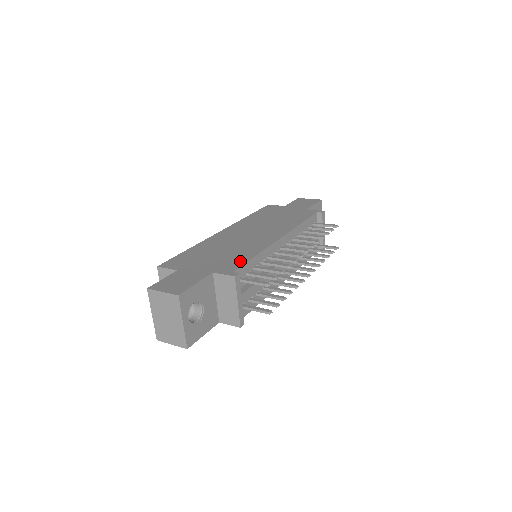
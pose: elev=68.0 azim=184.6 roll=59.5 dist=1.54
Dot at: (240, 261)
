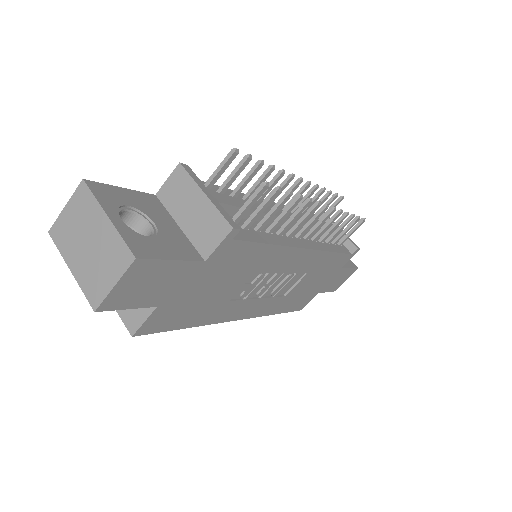
Dot at: occluded
